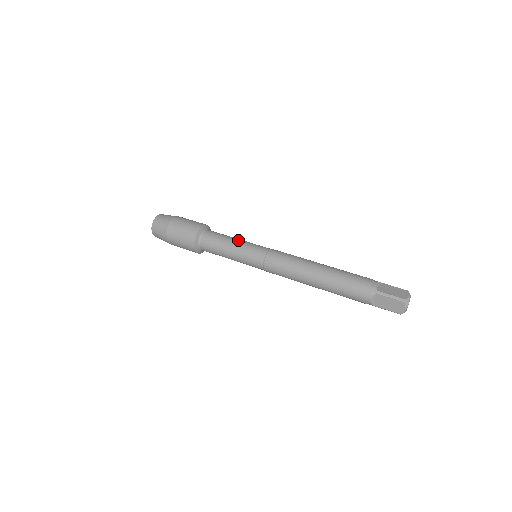
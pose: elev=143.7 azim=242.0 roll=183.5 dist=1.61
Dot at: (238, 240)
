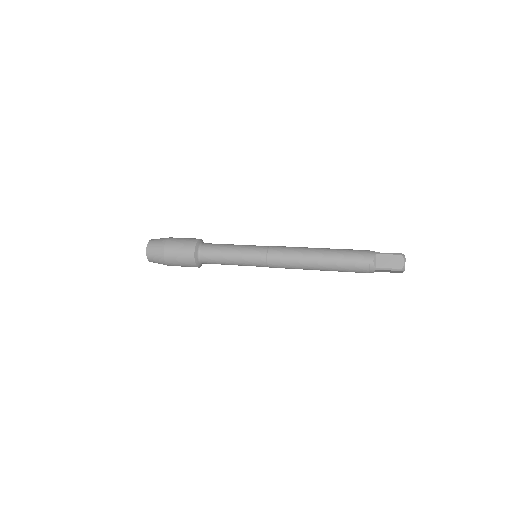
Dot at: occluded
